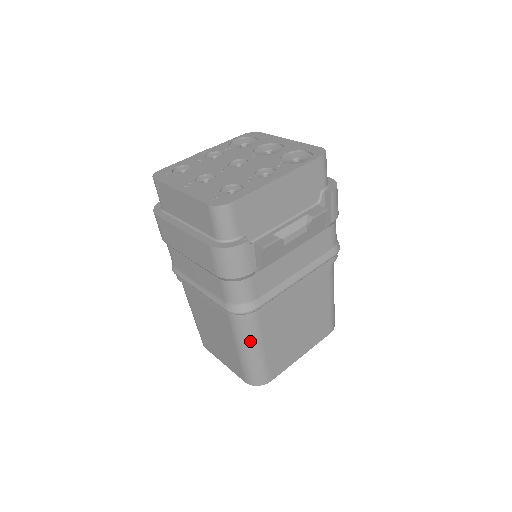
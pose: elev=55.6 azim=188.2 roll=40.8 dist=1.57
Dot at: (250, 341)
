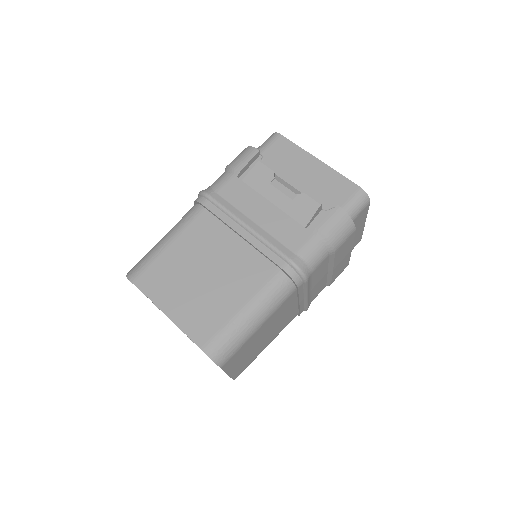
Dot at: (176, 226)
